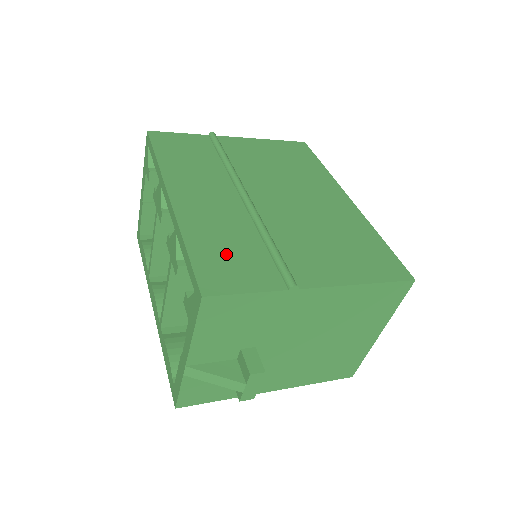
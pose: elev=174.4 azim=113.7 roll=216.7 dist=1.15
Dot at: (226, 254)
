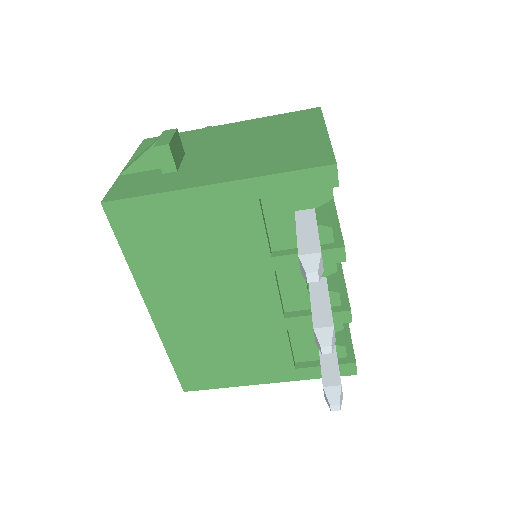
Dot at: occluded
